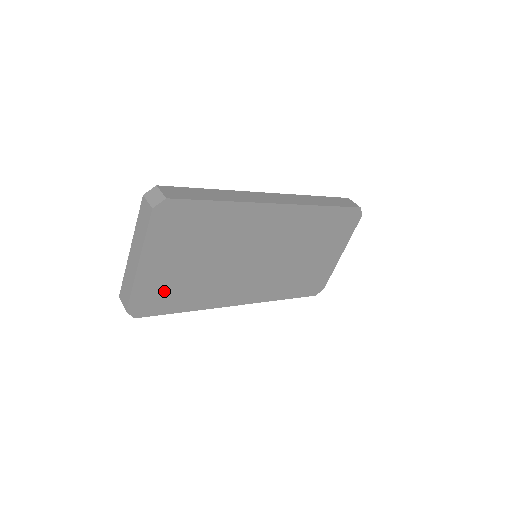
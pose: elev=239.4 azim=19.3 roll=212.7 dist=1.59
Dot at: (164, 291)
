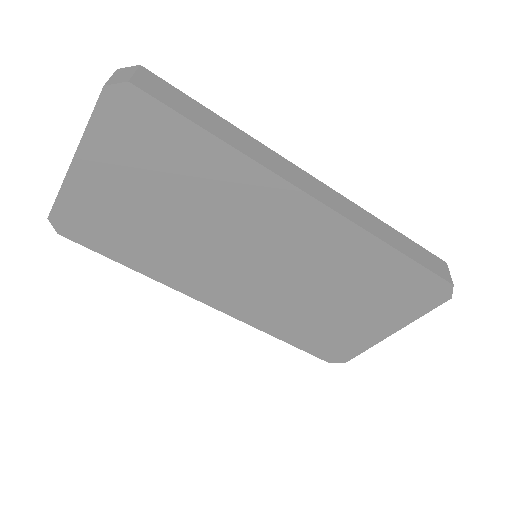
Dot at: (105, 222)
